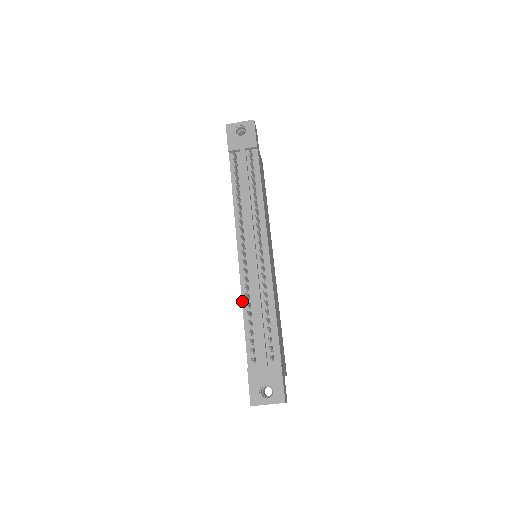
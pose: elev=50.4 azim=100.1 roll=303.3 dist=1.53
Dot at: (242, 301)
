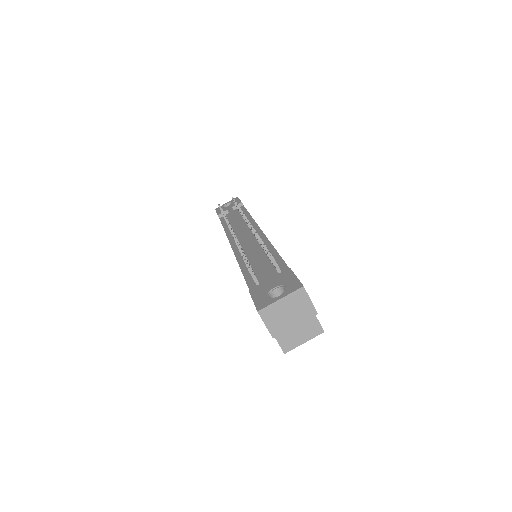
Dot at: (239, 264)
